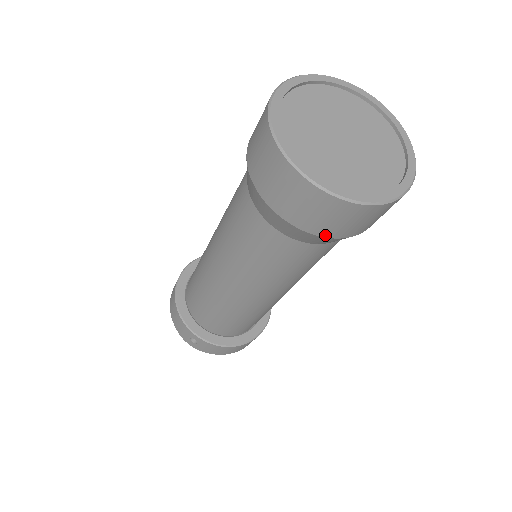
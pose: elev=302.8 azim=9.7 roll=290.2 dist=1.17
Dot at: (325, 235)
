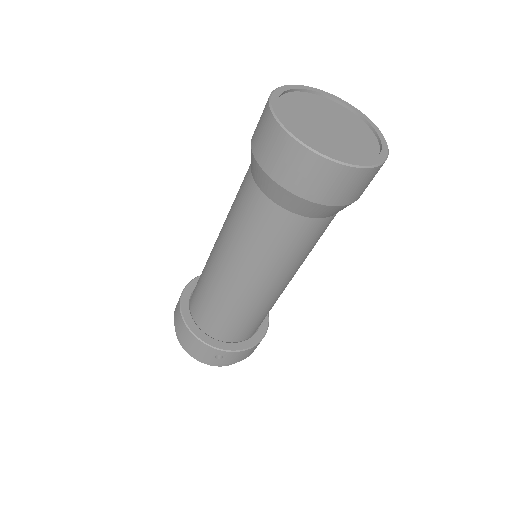
Dot at: (345, 203)
